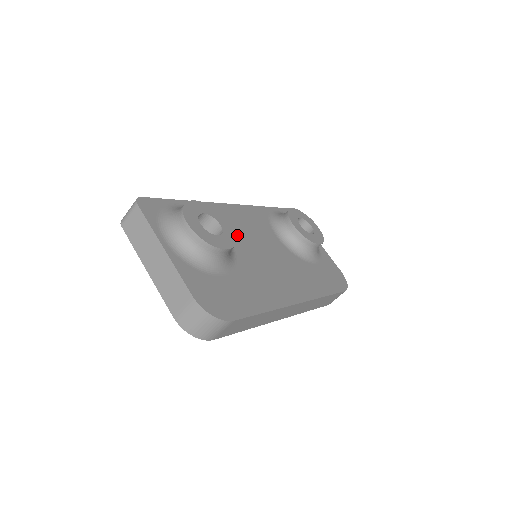
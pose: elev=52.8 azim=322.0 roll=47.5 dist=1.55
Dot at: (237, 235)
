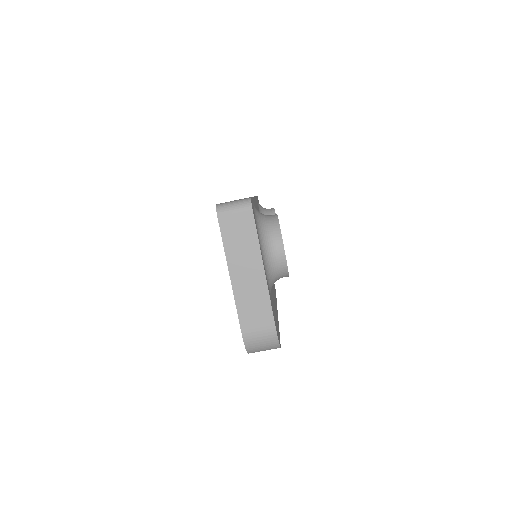
Dot at: occluded
